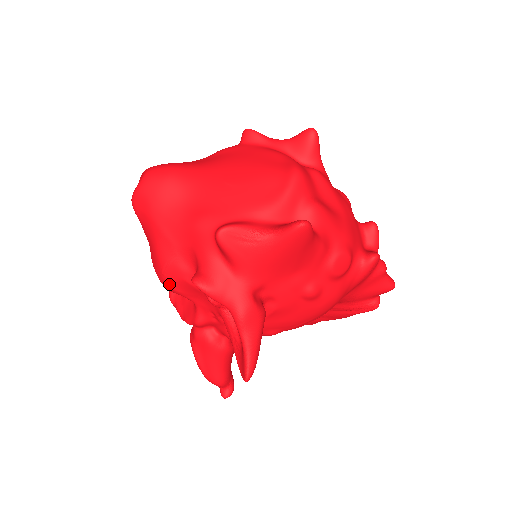
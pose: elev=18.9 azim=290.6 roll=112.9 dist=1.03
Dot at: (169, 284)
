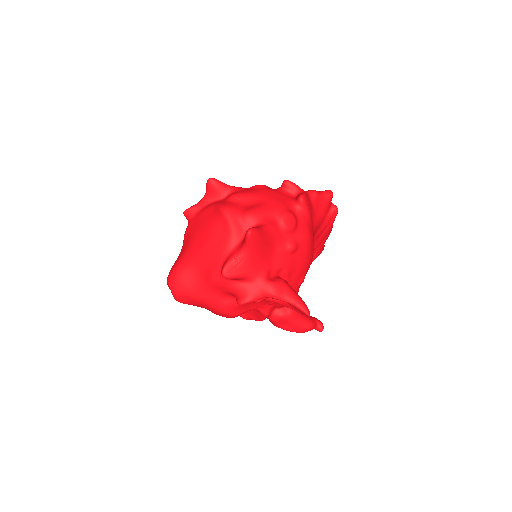
Dot at: (233, 315)
